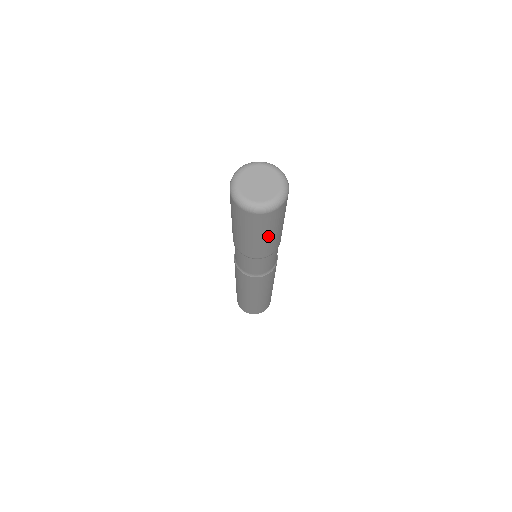
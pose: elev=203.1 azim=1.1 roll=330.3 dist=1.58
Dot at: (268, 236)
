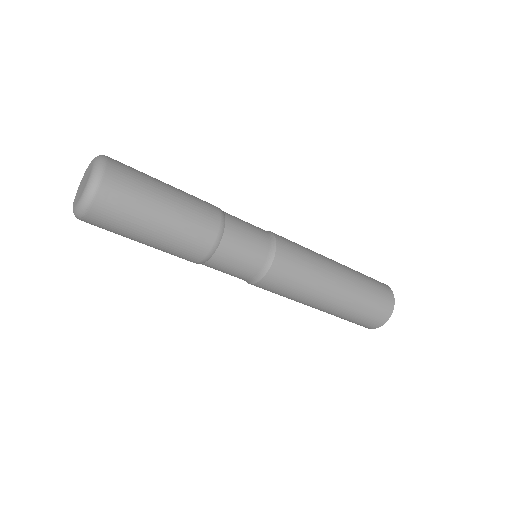
Dot at: (160, 217)
